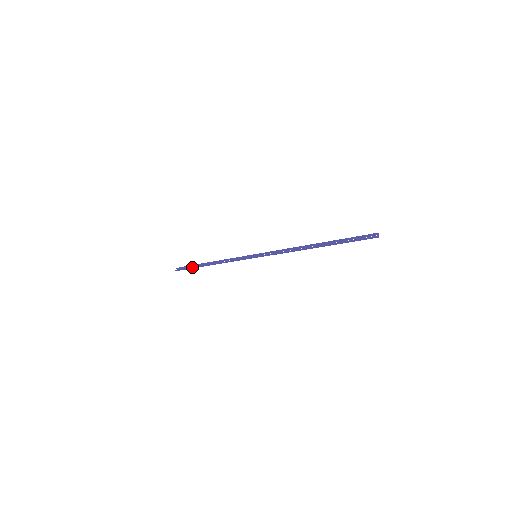
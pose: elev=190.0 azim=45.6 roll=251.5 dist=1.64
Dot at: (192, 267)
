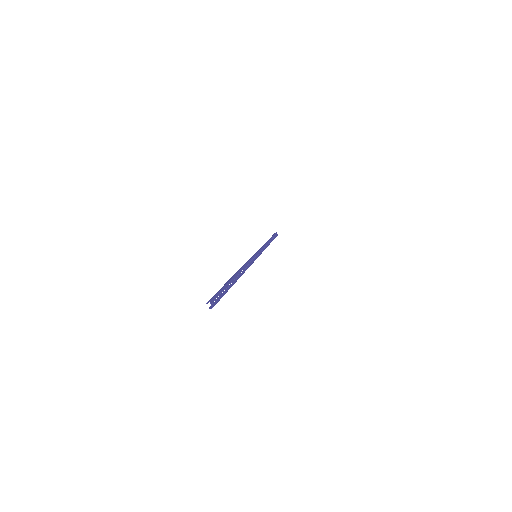
Dot at: occluded
